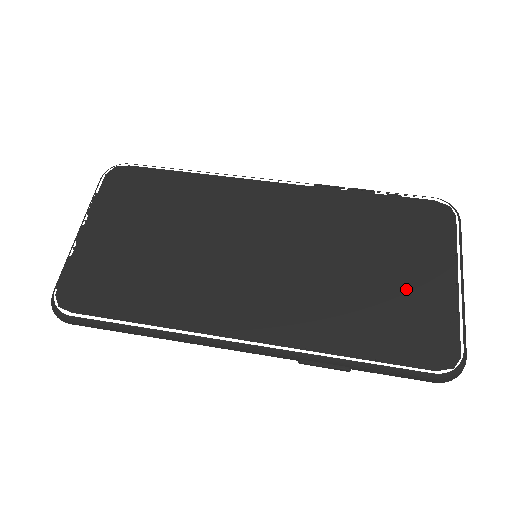
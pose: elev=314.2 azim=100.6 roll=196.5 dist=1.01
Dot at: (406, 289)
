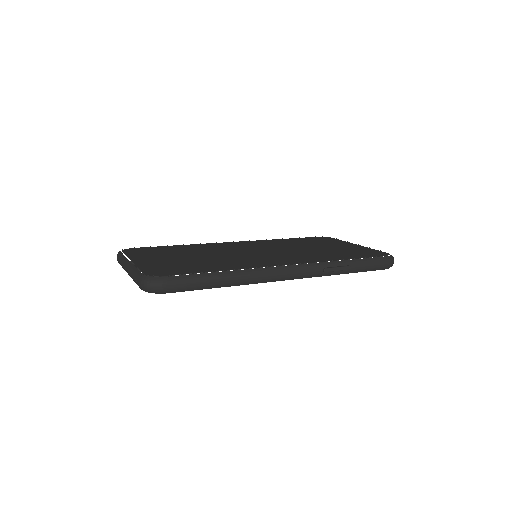
Dot at: (341, 248)
